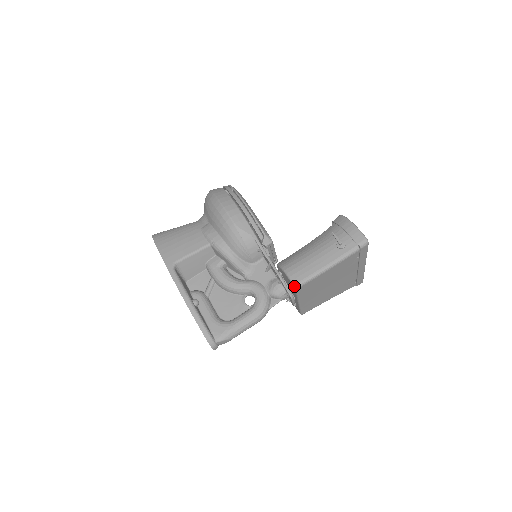
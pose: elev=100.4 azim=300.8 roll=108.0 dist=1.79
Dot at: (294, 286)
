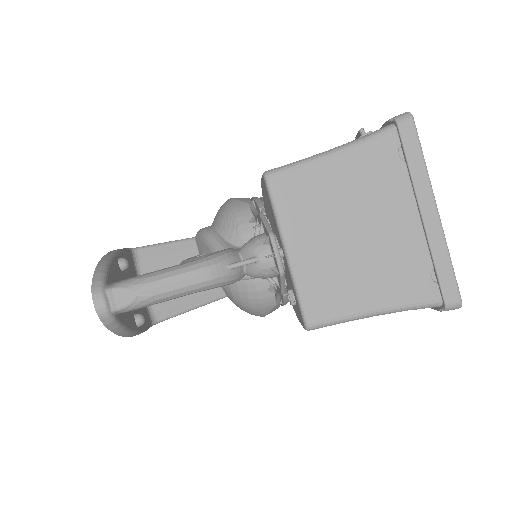
Dot at: (263, 174)
